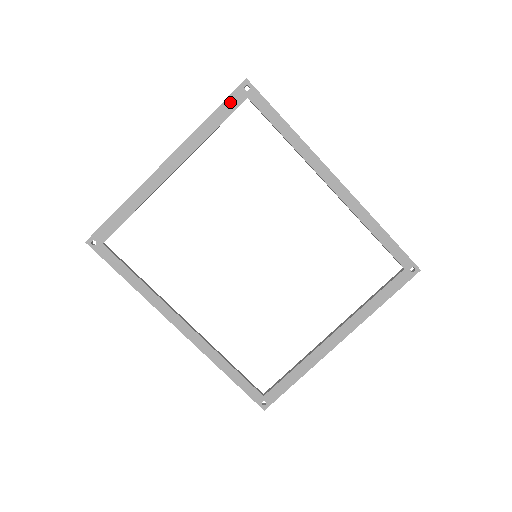
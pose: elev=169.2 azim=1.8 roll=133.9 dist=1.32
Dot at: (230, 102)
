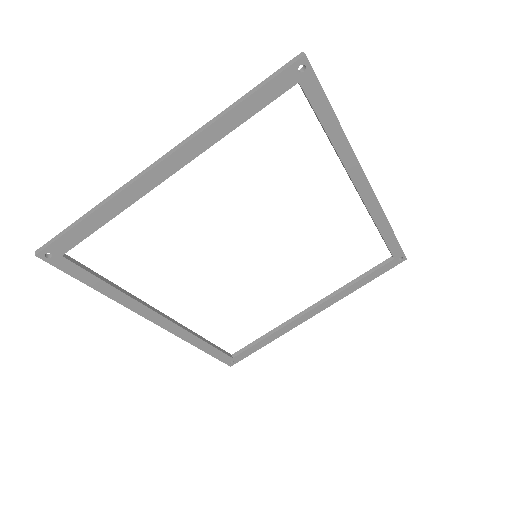
Dot at: (273, 86)
